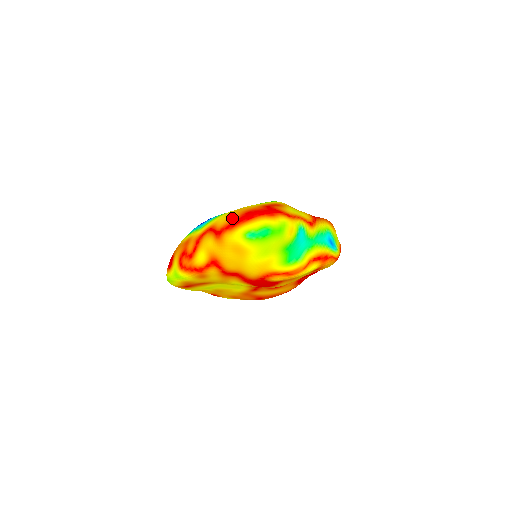
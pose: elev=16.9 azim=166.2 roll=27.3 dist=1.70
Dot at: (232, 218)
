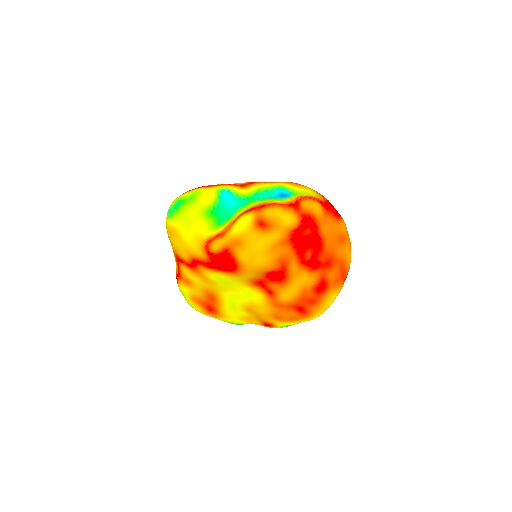
Dot at: occluded
